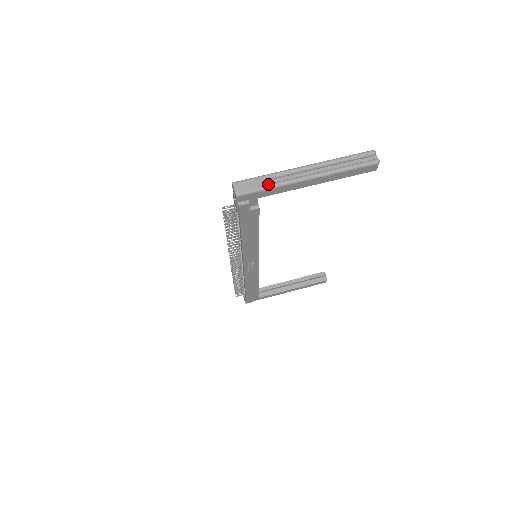
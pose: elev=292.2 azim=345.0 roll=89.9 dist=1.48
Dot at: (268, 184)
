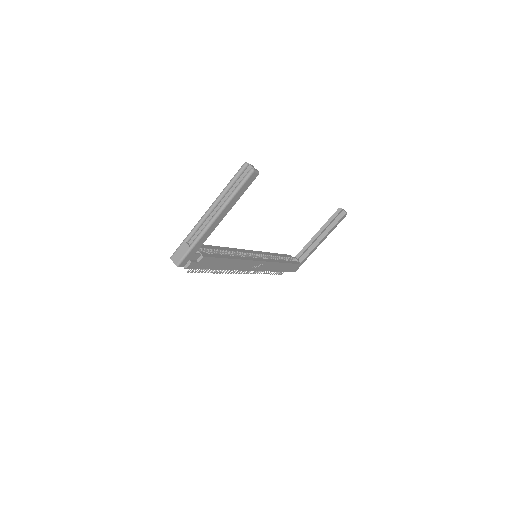
Dot at: (191, 244)
